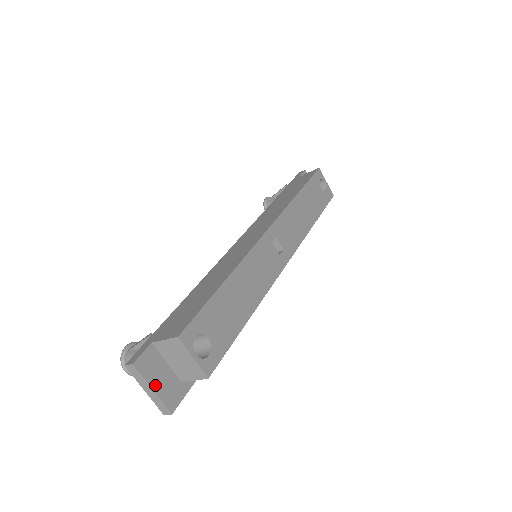
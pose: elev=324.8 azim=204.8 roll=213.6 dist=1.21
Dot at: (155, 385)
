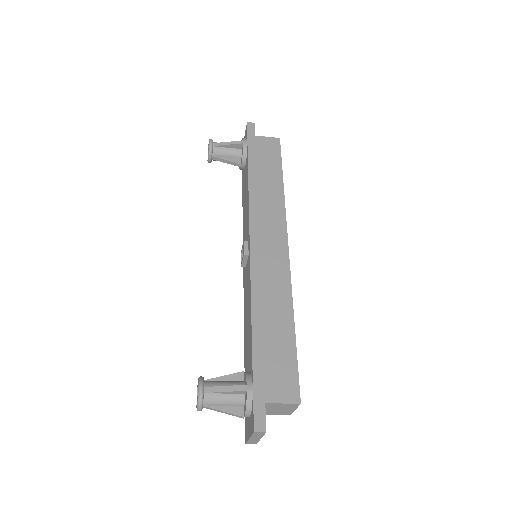
Dot at: occluded
